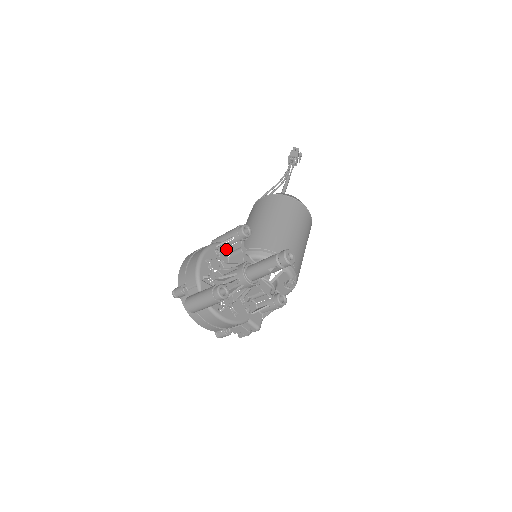
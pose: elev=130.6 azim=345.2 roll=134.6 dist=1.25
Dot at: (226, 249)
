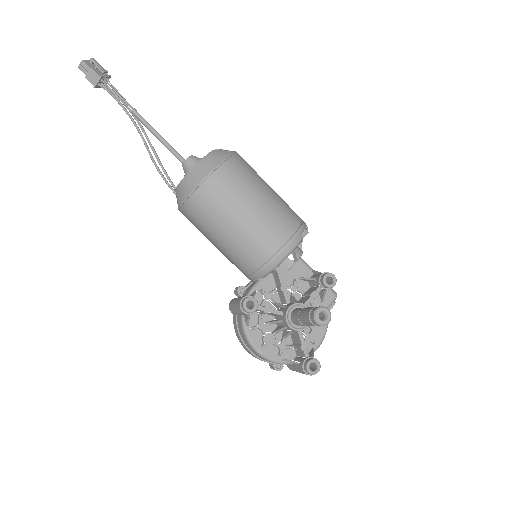
Dot at: occluded
